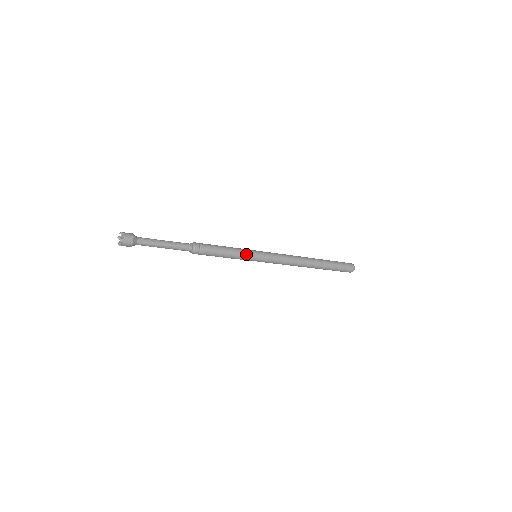
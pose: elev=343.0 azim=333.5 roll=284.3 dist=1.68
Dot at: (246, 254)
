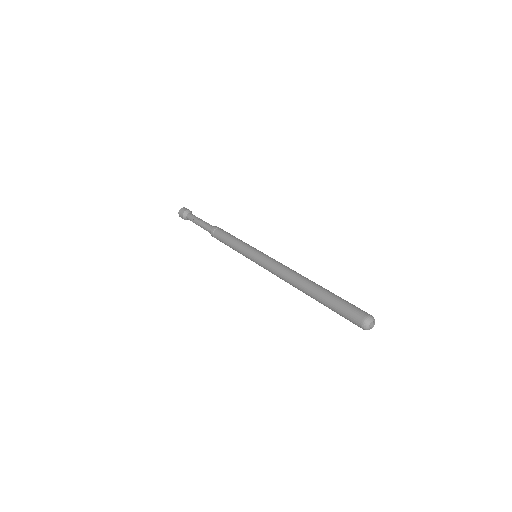
Dot at: (245, 246)
